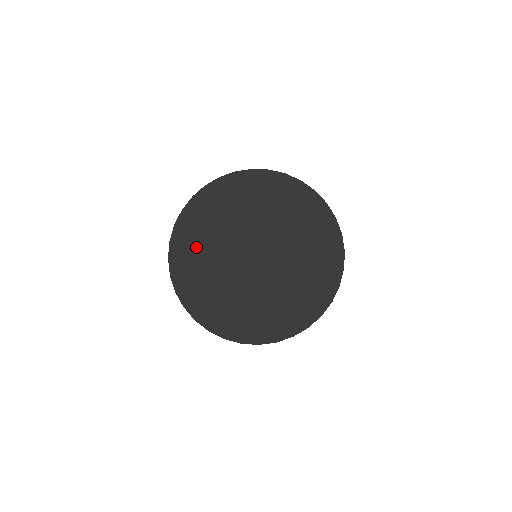
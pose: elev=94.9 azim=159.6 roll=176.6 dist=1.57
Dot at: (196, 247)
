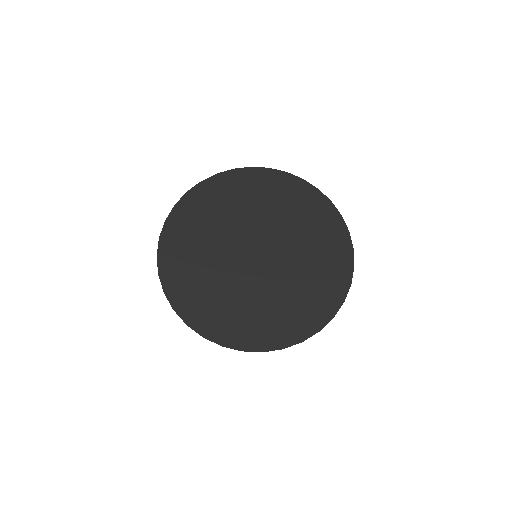
Dot at: (227, 198)
